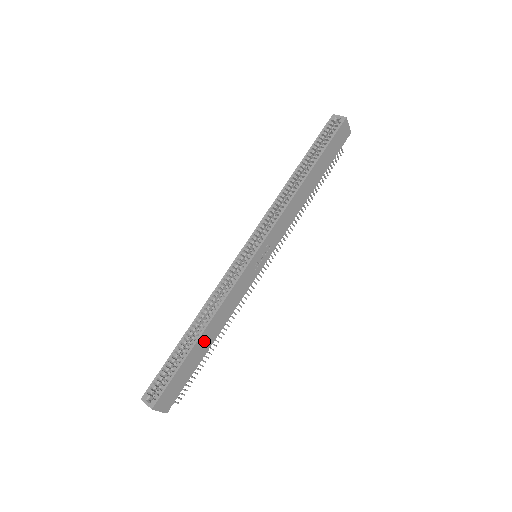
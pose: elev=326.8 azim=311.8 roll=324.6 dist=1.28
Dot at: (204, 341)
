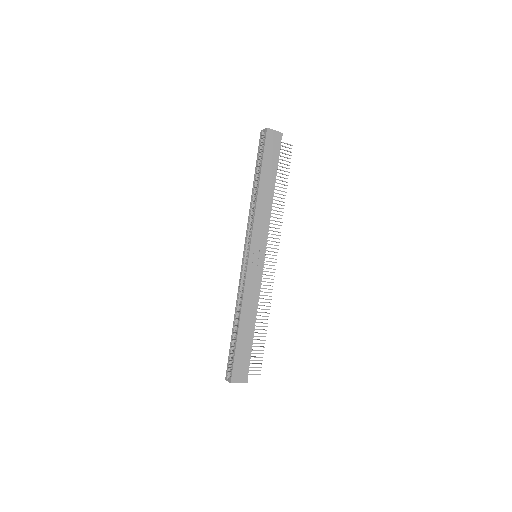
Dot at: (245, 328)
